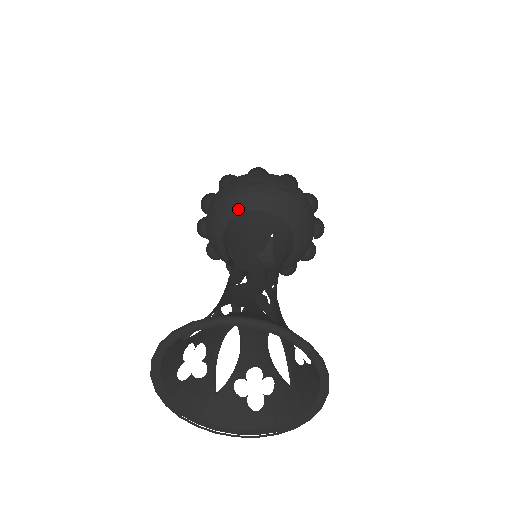
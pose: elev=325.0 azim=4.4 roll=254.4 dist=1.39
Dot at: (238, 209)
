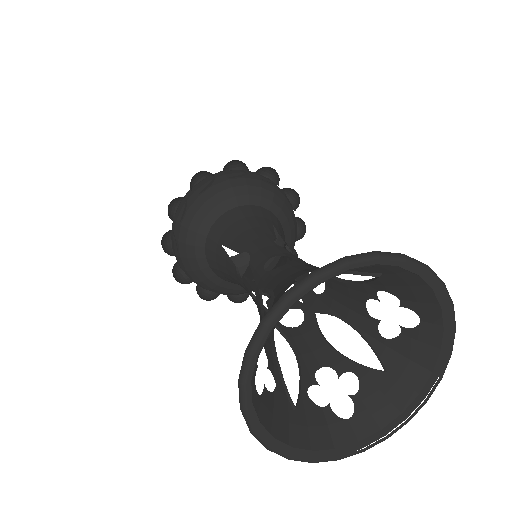
Dot at: (223, 206)
